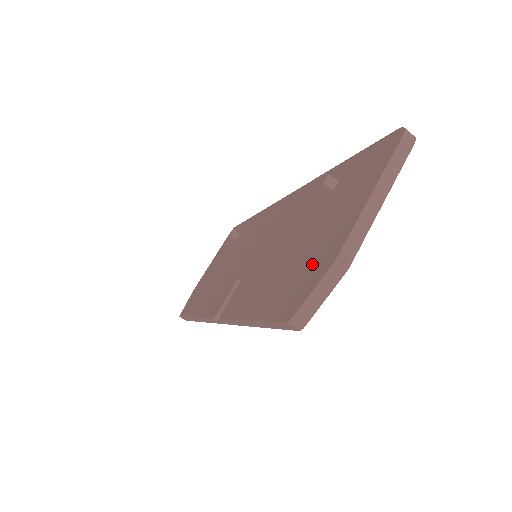
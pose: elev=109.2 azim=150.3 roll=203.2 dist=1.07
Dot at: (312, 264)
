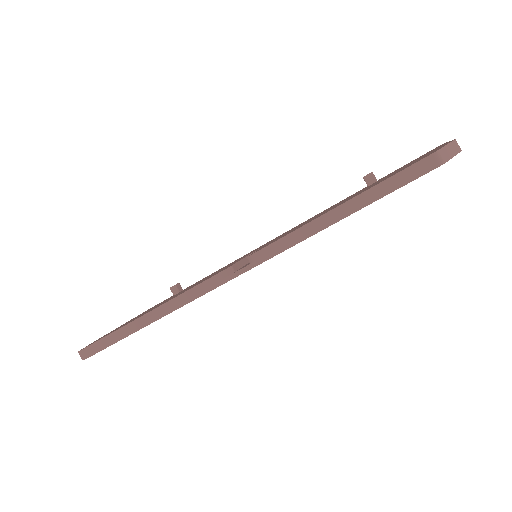
Dot at: (417, 160)
